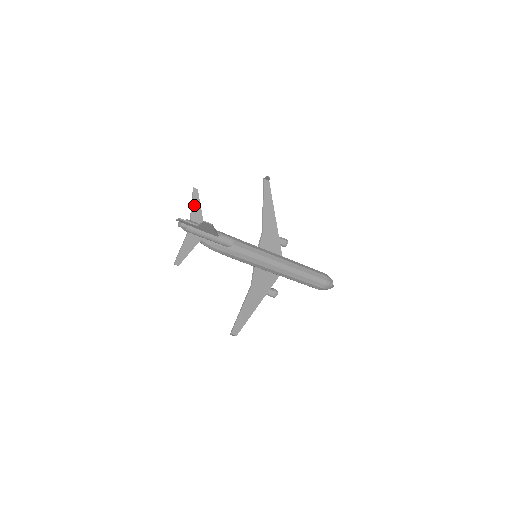
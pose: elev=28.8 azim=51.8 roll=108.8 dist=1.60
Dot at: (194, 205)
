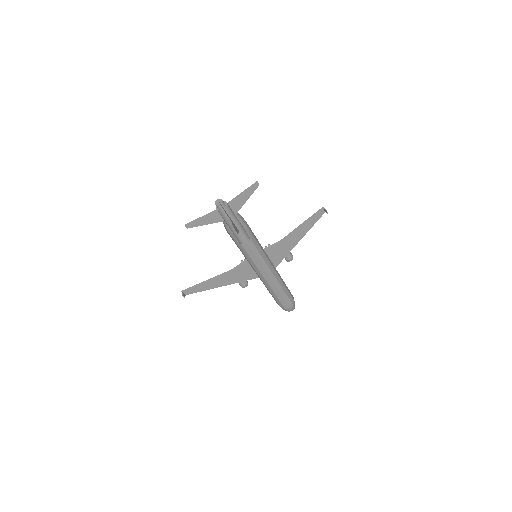
Dot at: (244, 194)
